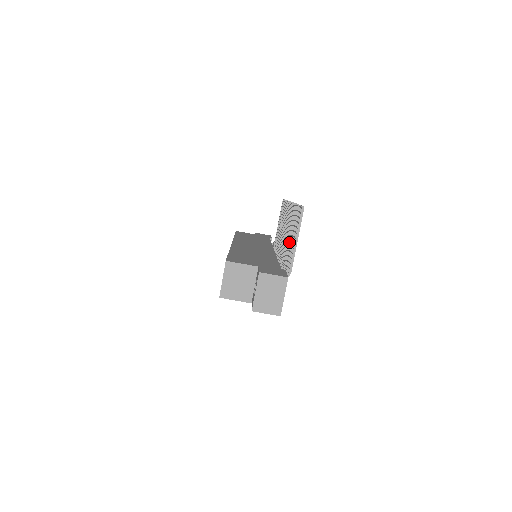
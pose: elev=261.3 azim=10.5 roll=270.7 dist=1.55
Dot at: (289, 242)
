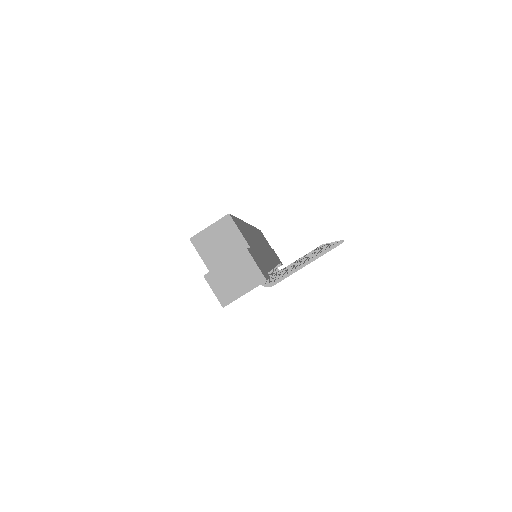
Dot at: occluded
